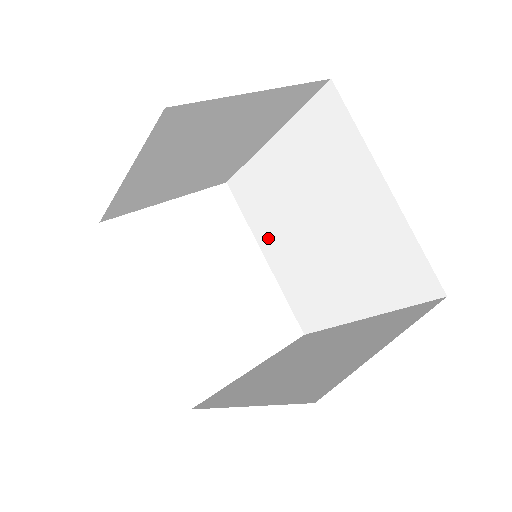
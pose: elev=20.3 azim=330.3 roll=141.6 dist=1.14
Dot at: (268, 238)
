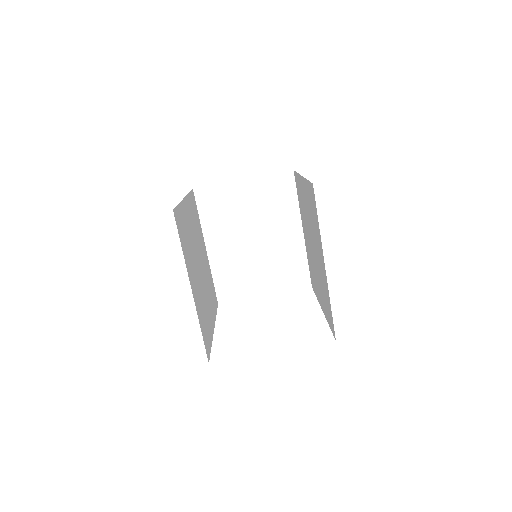
Dot at: (318, 292)
